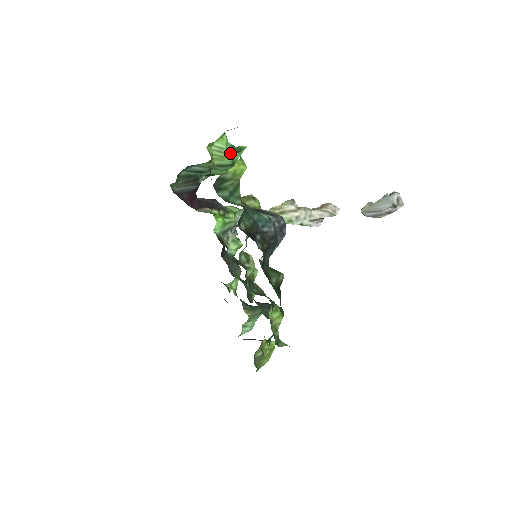
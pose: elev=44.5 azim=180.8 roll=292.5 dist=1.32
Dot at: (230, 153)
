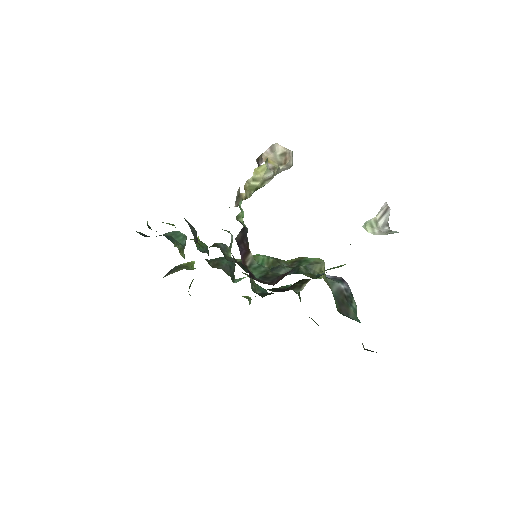
Dot at: occluded
